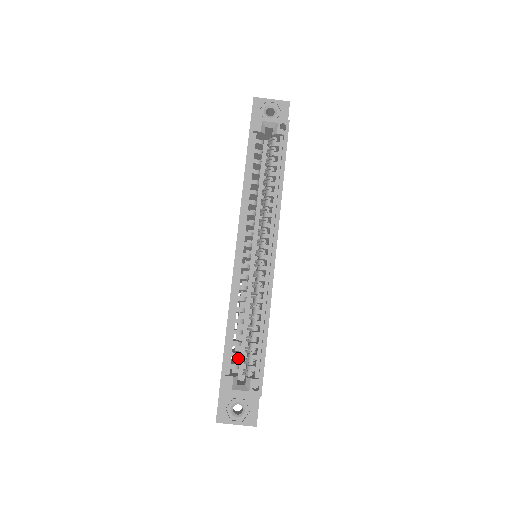
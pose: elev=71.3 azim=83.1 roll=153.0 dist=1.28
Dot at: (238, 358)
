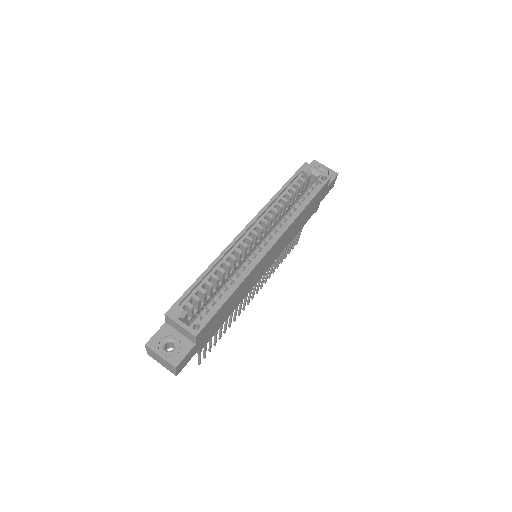
Dot at: (196, 312)
